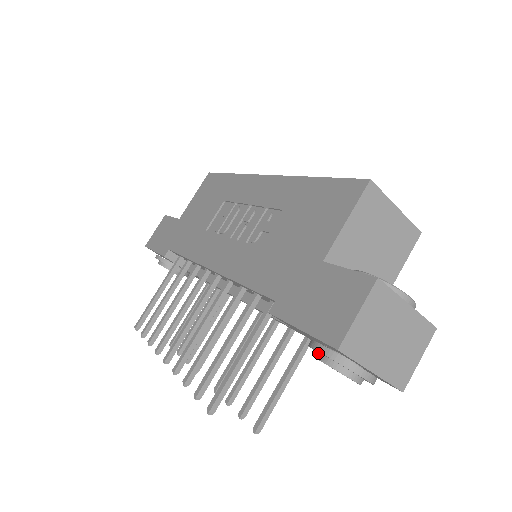
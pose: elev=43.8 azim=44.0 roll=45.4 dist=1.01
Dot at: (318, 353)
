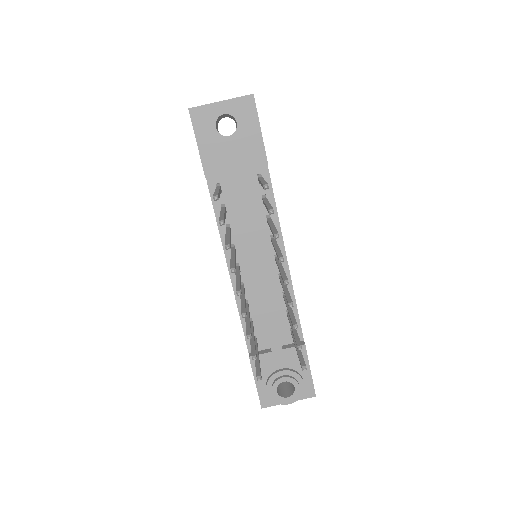
Dot at: (212, 134)
